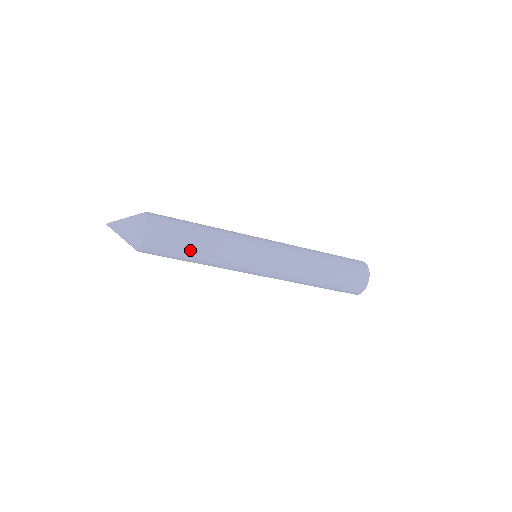
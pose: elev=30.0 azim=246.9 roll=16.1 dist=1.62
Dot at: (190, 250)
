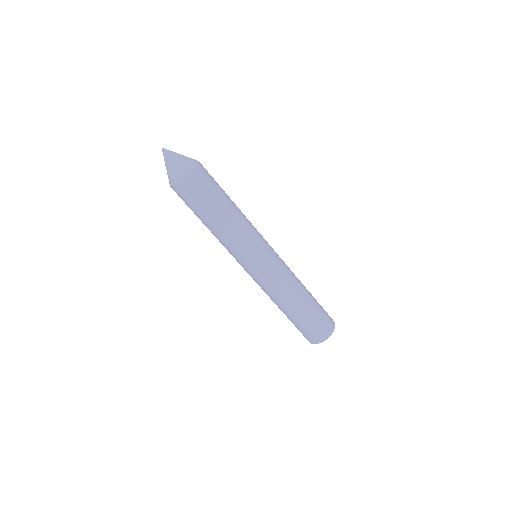
Dot at: (222, 204)
